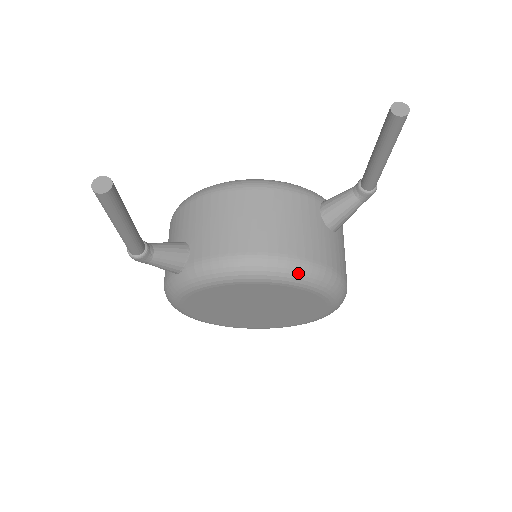
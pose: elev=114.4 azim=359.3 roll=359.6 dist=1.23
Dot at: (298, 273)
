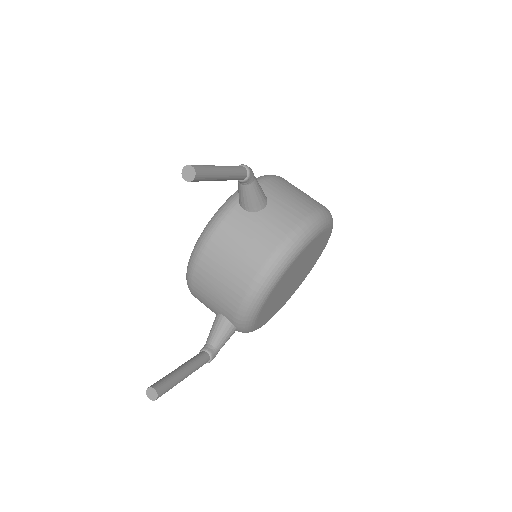
Dot at: (279, 265)
